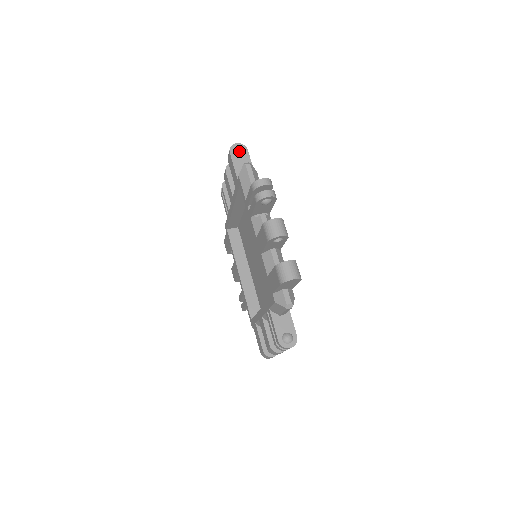
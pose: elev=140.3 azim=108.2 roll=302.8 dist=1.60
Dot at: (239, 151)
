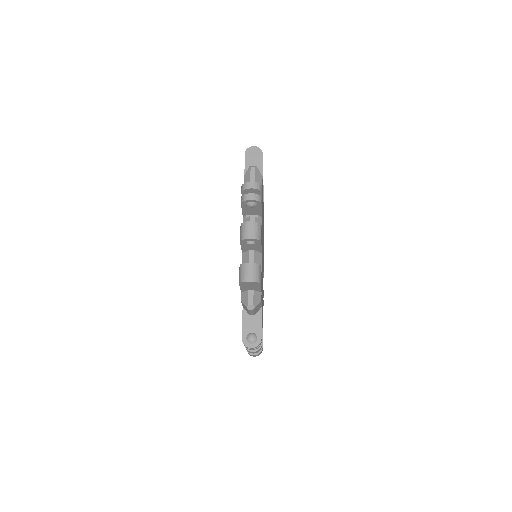
Dot at: occluded
